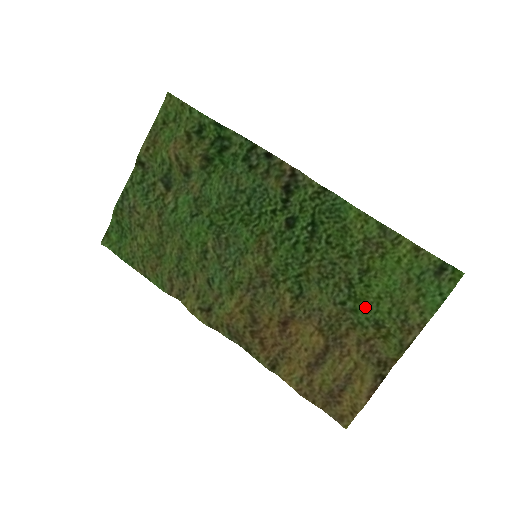
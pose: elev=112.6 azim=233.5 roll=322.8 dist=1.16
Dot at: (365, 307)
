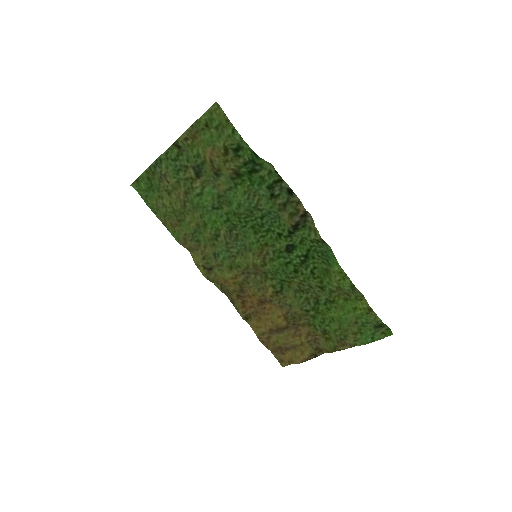
Dot at: (321, 319)
